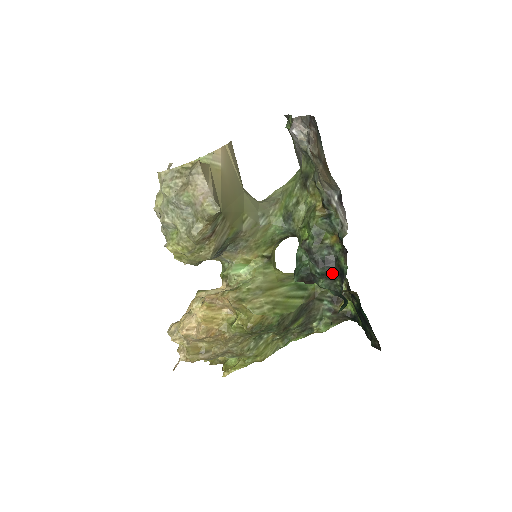
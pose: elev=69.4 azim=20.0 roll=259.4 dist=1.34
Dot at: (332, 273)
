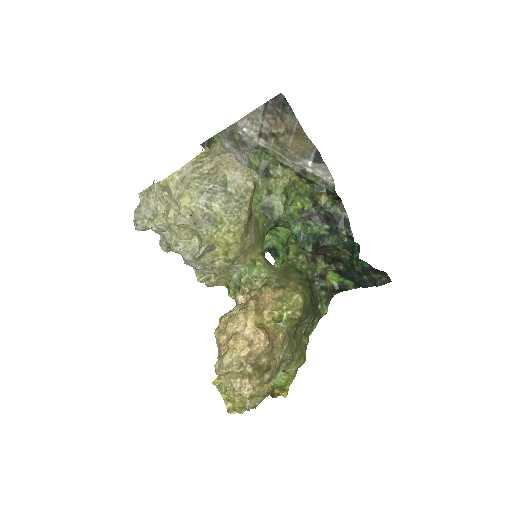
Dot at: (336, 227)
